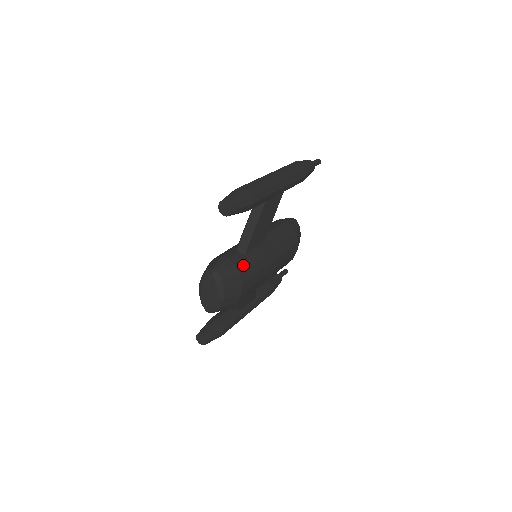
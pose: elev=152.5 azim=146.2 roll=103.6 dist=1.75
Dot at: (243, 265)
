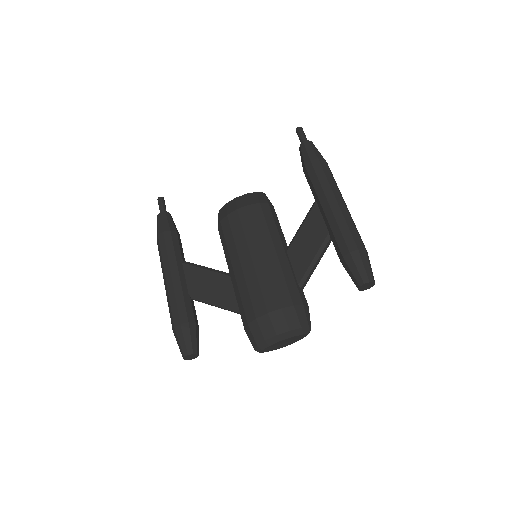
Dot at: occluded
